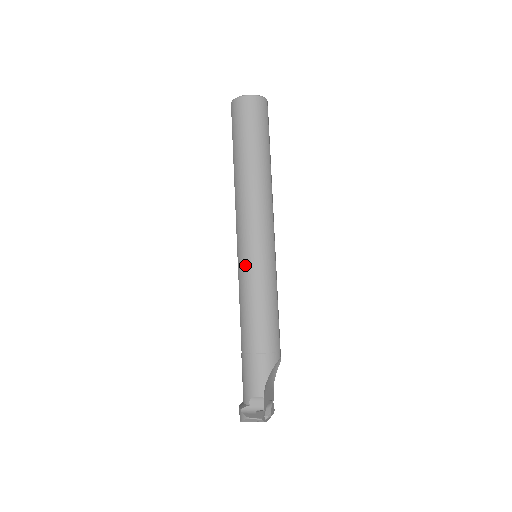
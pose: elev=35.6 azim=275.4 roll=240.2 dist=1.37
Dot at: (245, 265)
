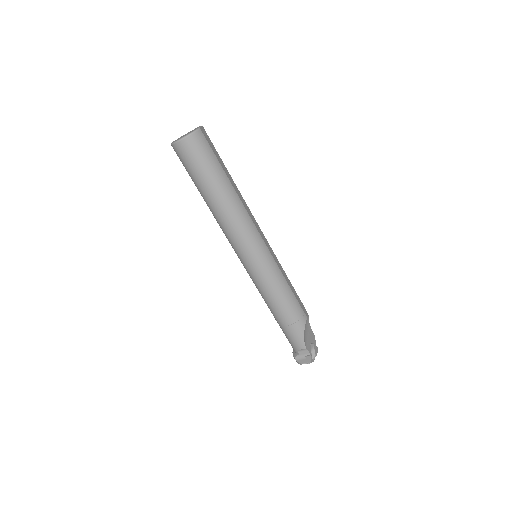
Dot at: (251, 272)
